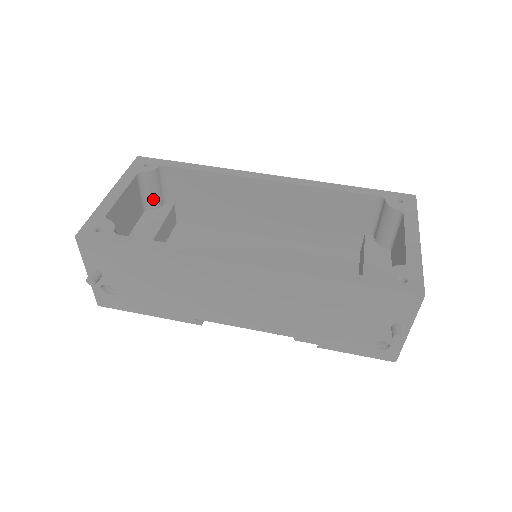
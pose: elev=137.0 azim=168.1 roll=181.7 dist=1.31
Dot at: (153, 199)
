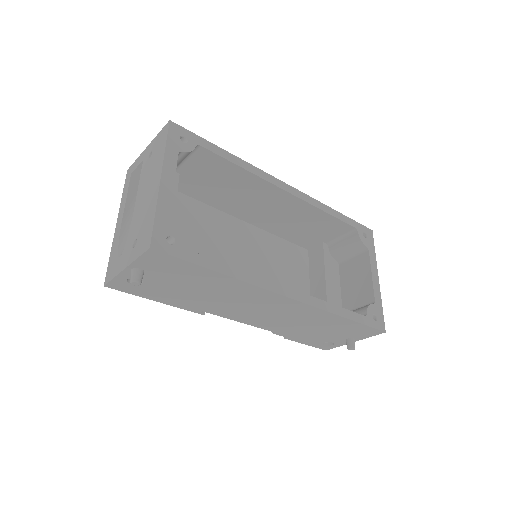
Dot at: occluded
